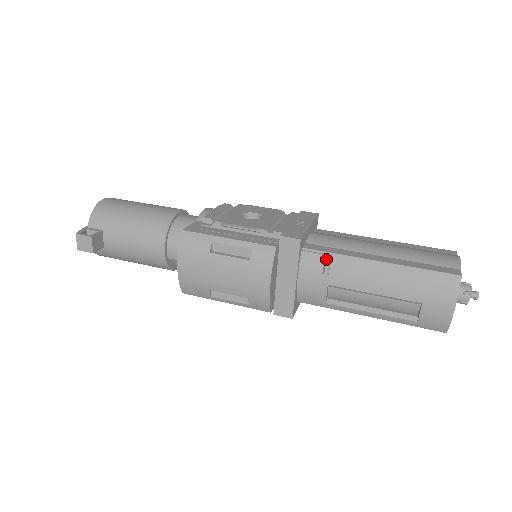
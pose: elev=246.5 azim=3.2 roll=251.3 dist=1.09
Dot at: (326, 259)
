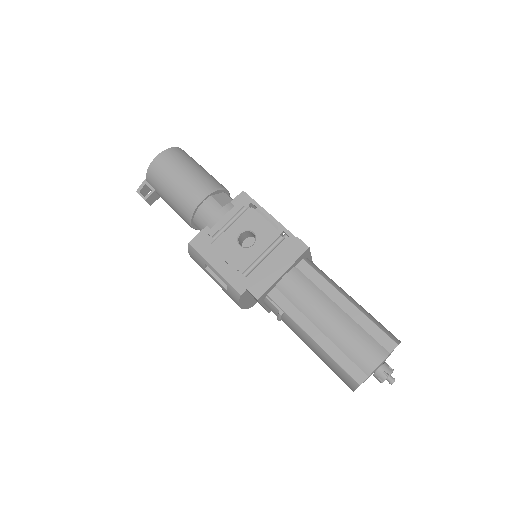
Dot at: (278, 314)
